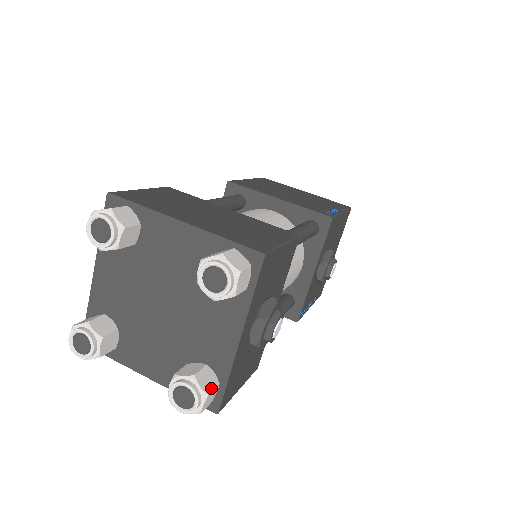
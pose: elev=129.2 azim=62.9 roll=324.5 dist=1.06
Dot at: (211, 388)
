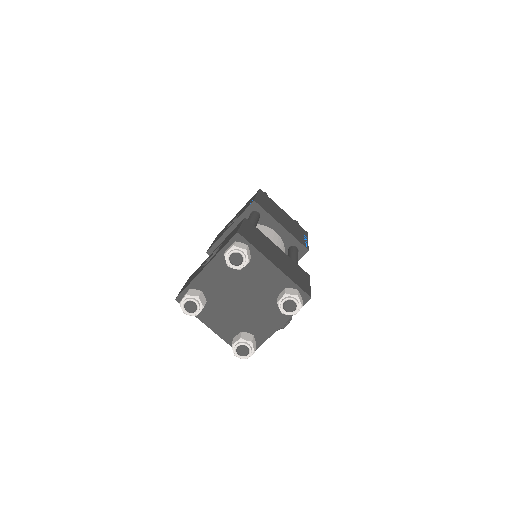
Dot at: (255, 348)
